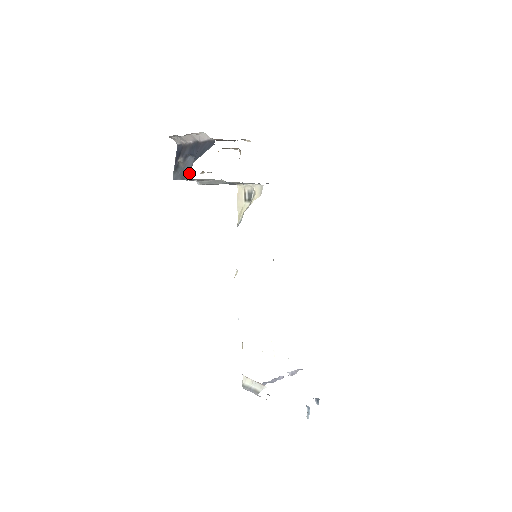
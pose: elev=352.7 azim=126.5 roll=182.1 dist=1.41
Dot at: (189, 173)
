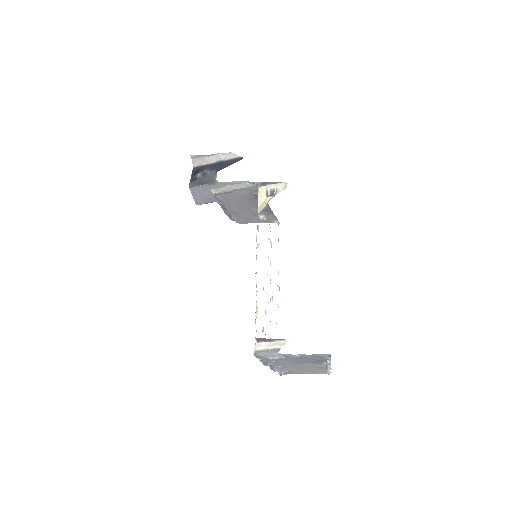
Dot at: (211, 180)
